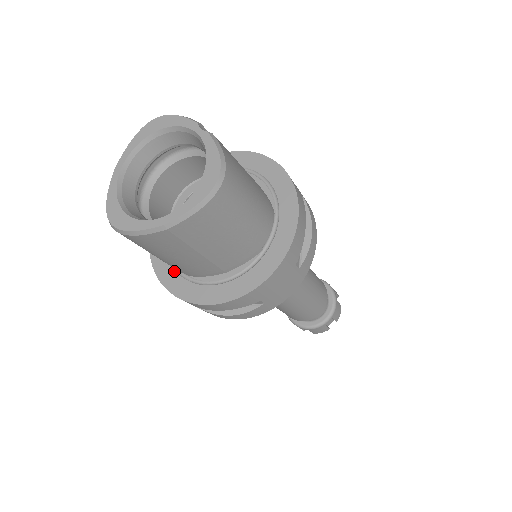
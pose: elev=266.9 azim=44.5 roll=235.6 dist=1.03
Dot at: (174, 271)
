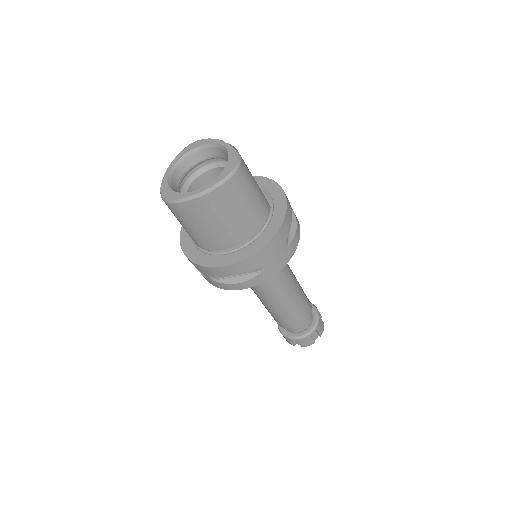
Dot at: (198, 250)
